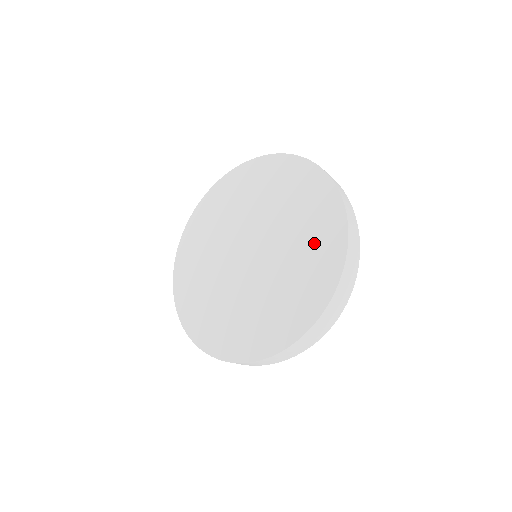
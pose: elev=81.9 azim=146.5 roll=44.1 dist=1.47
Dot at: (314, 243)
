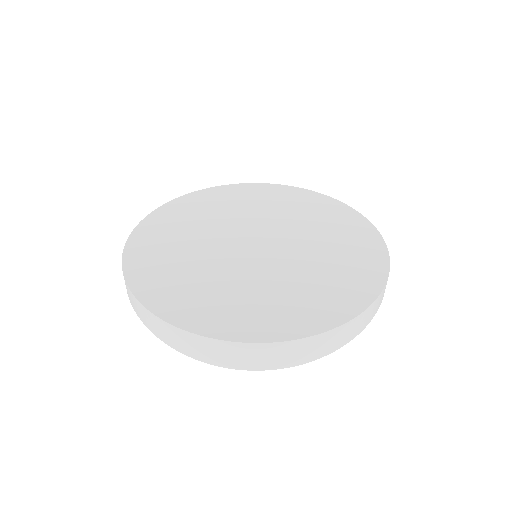
Dot at: (317, 293)
